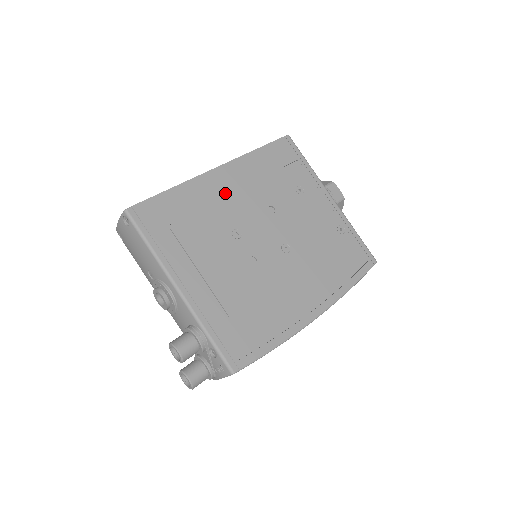
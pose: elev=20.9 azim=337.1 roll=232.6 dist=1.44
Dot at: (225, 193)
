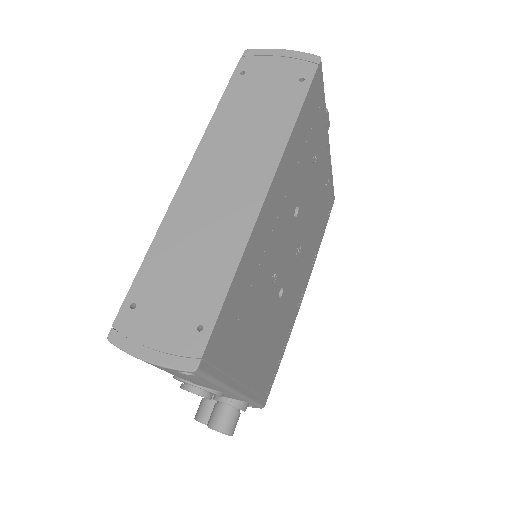
Dot at: (271, 229)
